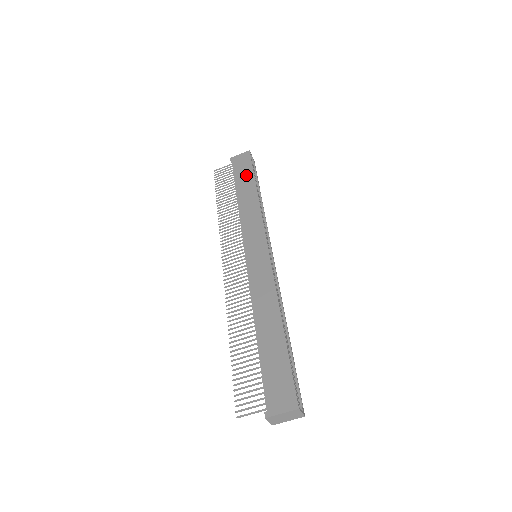
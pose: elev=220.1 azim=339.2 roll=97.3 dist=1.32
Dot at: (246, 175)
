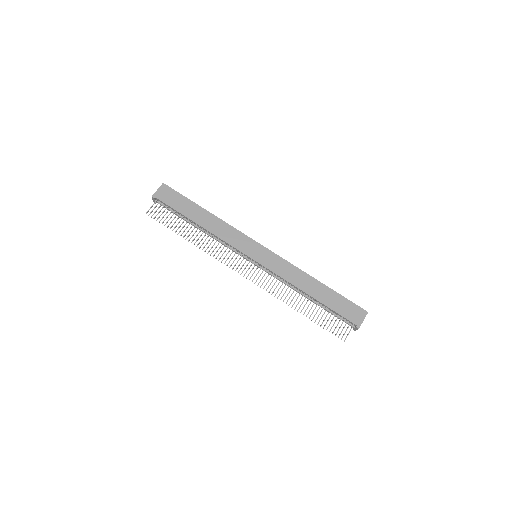
Dot at: (186, 204)
